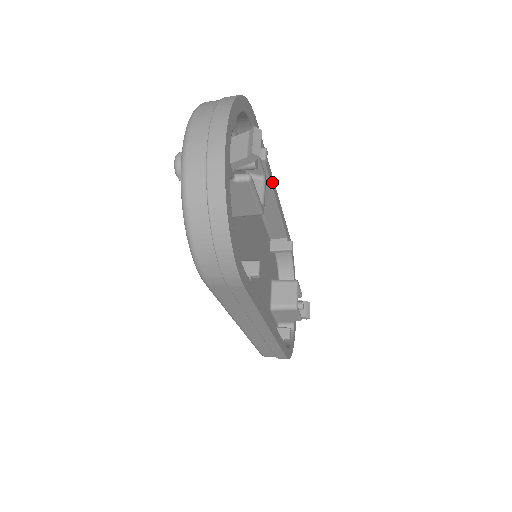
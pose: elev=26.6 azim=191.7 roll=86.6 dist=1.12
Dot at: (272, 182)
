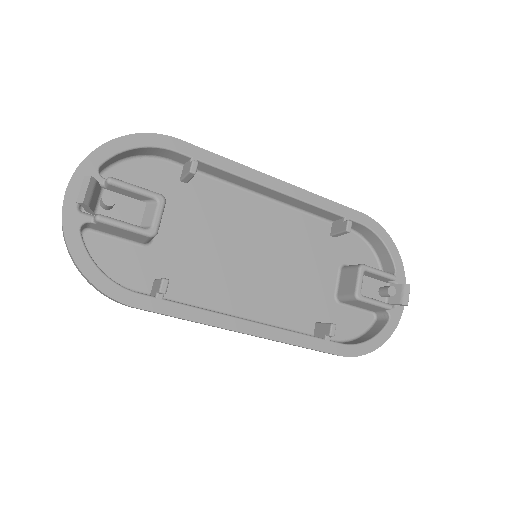
Dot at: (255, 177)
